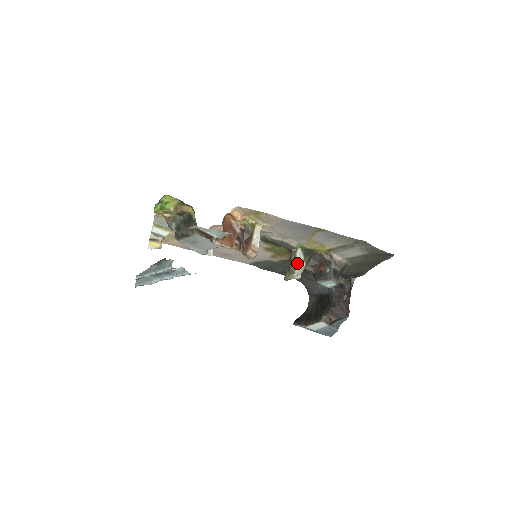
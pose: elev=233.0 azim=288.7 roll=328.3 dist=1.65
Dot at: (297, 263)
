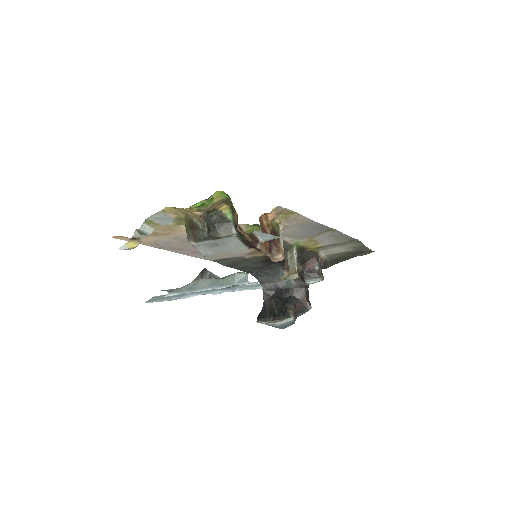
Dot at: (296, 262)
